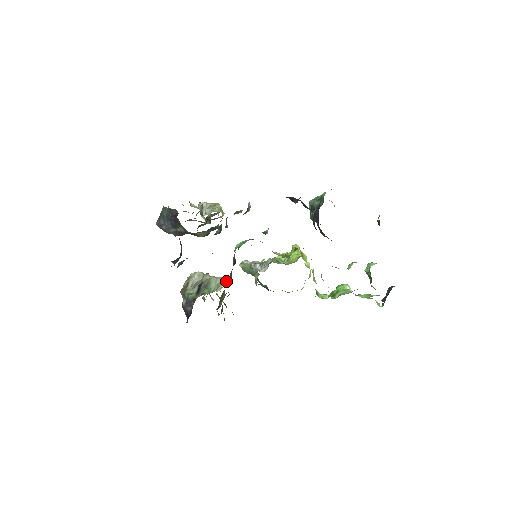
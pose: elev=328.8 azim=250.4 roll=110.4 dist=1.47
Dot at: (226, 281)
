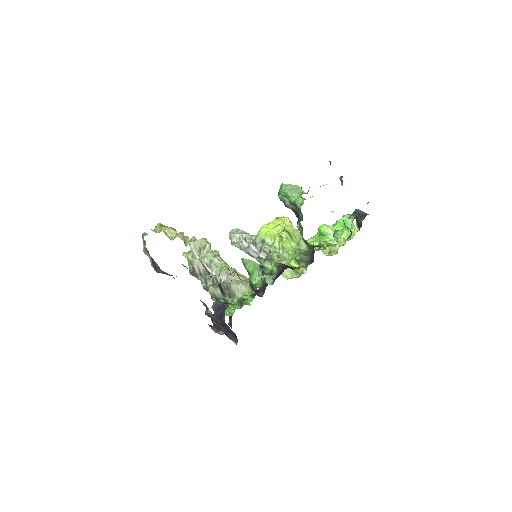
Dot at: (239, 276)
